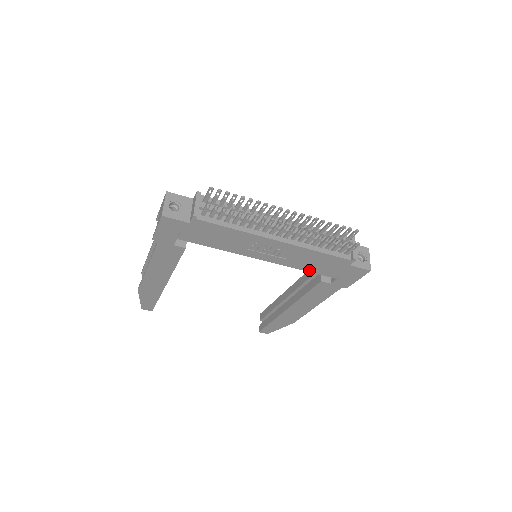
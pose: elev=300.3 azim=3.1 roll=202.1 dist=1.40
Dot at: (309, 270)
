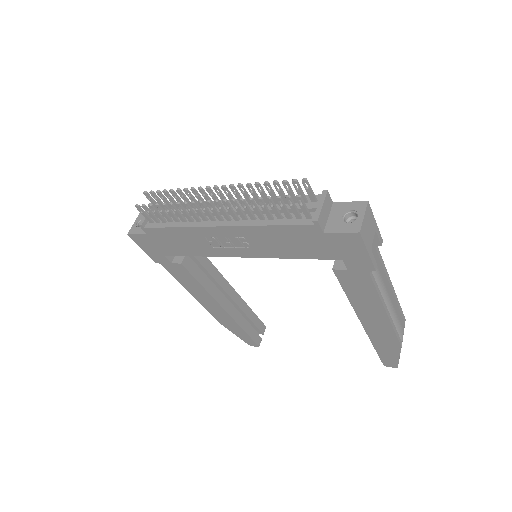
Dot at: (297, 256)
